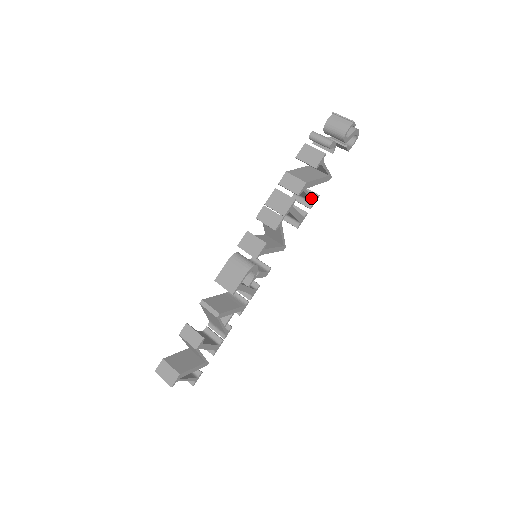
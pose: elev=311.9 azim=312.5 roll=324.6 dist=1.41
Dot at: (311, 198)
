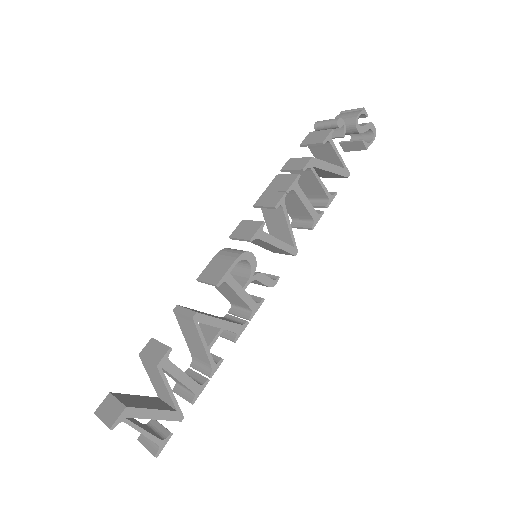
Dot at: (324, 189)
